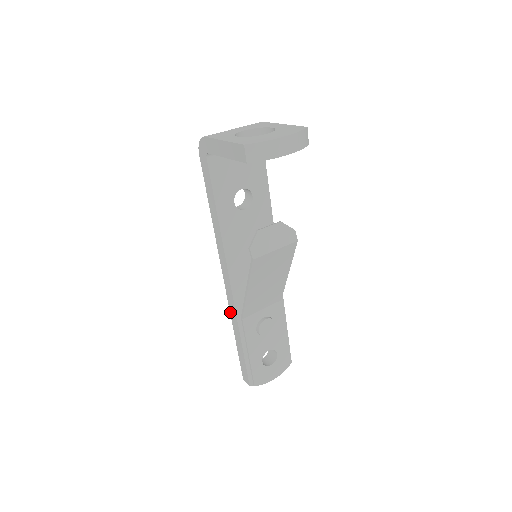
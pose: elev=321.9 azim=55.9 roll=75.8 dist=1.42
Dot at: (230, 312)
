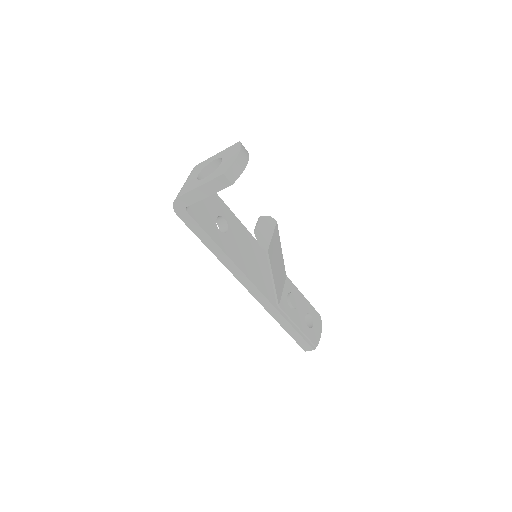
Dot at: (266, 310)
